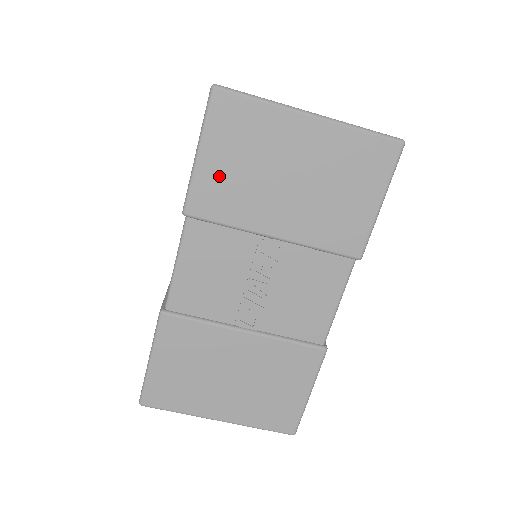
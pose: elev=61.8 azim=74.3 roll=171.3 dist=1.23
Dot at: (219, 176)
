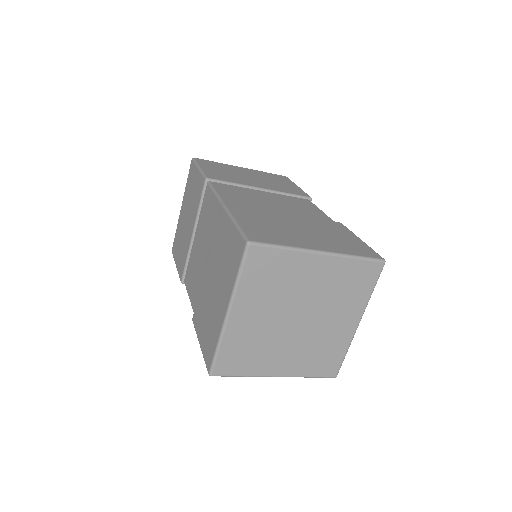
Dot at: occluded
